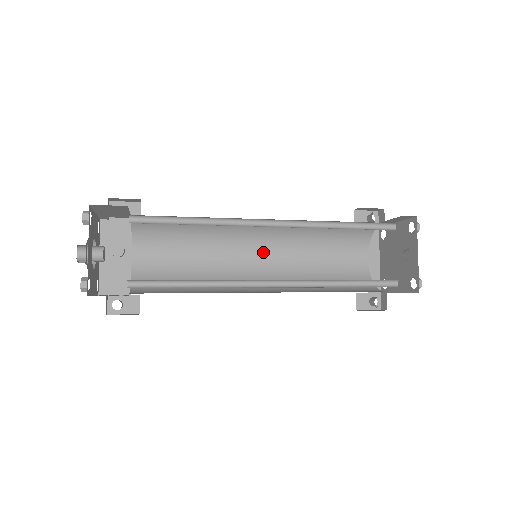
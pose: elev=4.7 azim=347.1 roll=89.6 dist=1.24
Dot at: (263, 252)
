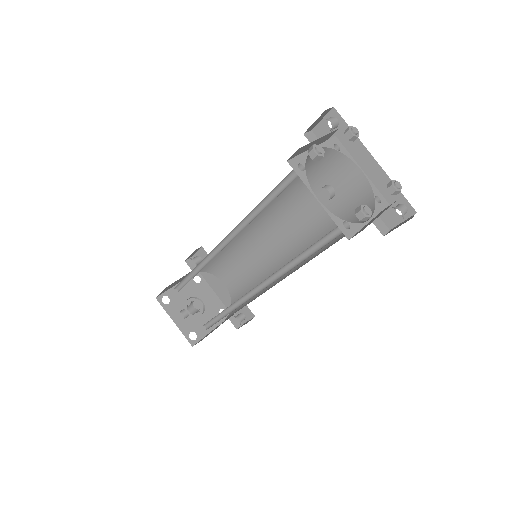
Dot at: (278, 231)
